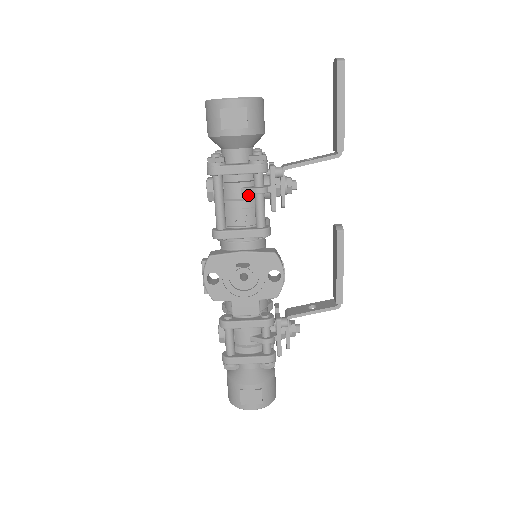
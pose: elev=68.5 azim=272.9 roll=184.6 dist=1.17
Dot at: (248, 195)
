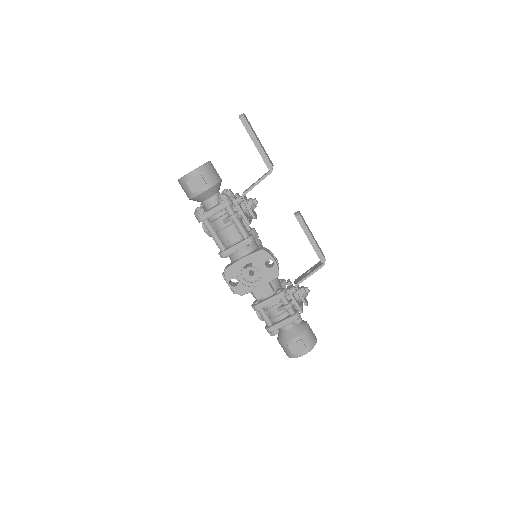
Dot at: (229, 222)
